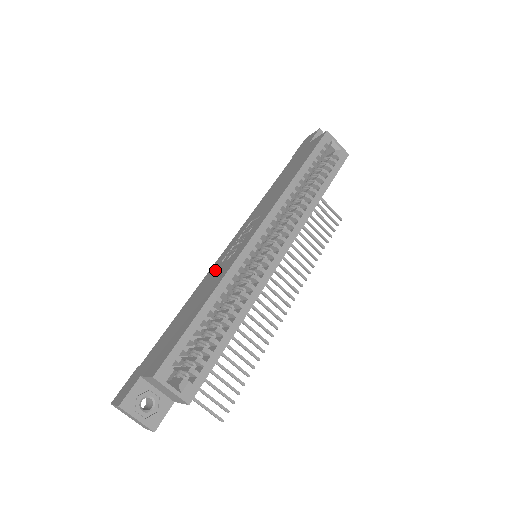
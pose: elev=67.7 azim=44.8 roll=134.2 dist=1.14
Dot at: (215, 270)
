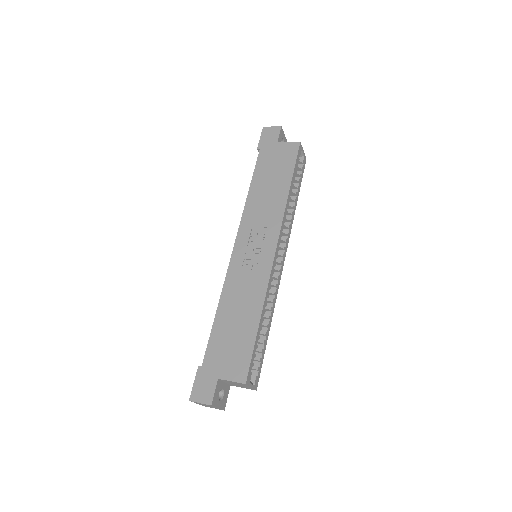
Dot at: (240, 278)
